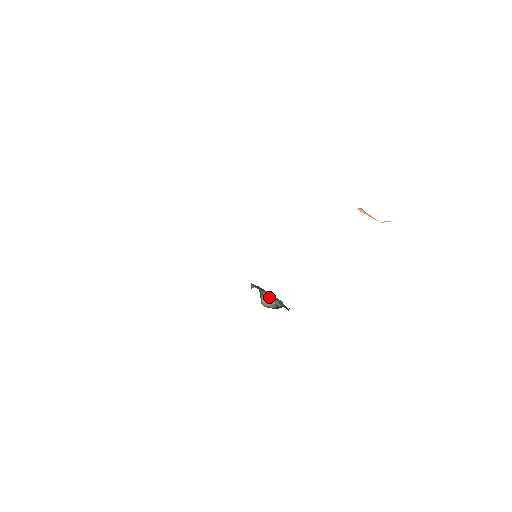
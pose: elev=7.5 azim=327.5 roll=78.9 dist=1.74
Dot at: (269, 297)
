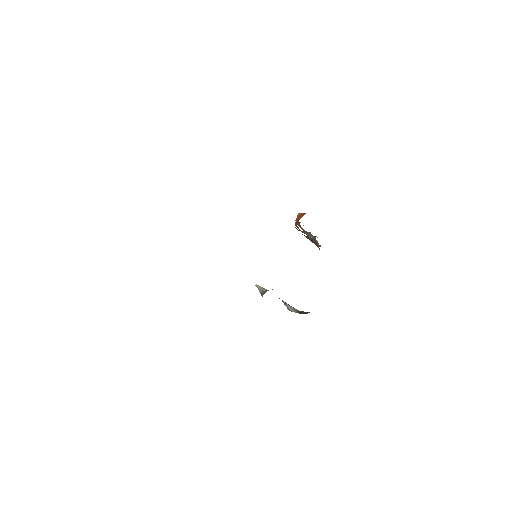
Dot at: (283, 301)
